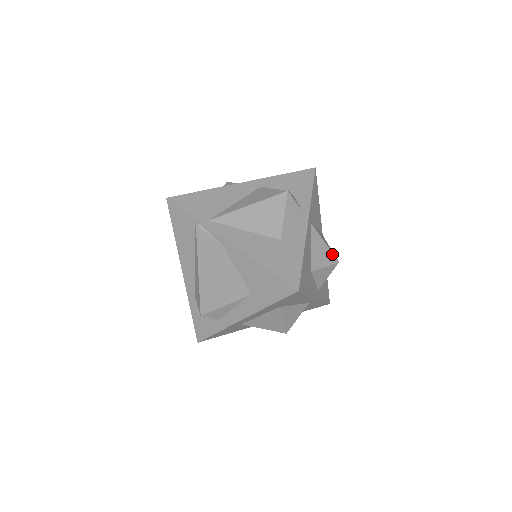
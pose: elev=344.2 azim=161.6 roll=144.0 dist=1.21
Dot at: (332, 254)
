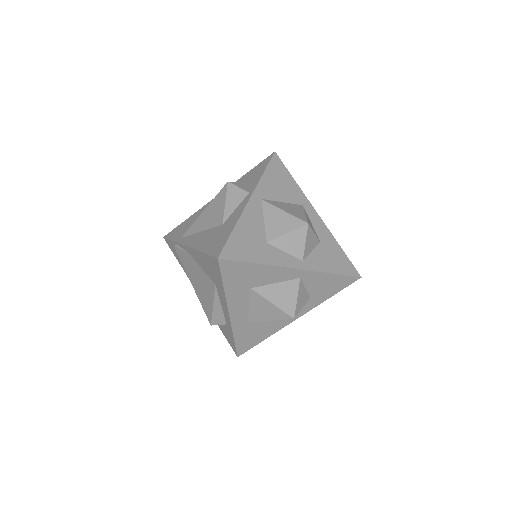
Dot at: (296, 219)
